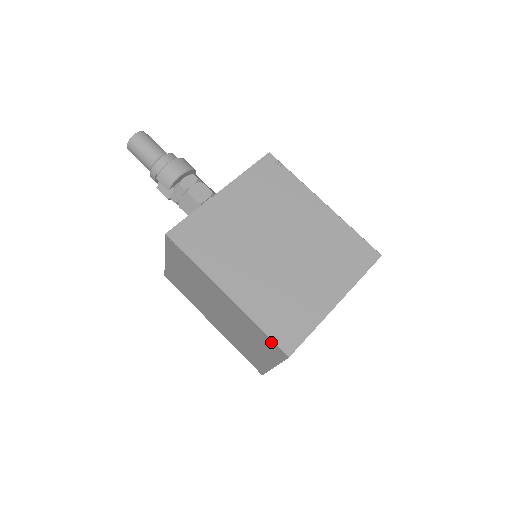
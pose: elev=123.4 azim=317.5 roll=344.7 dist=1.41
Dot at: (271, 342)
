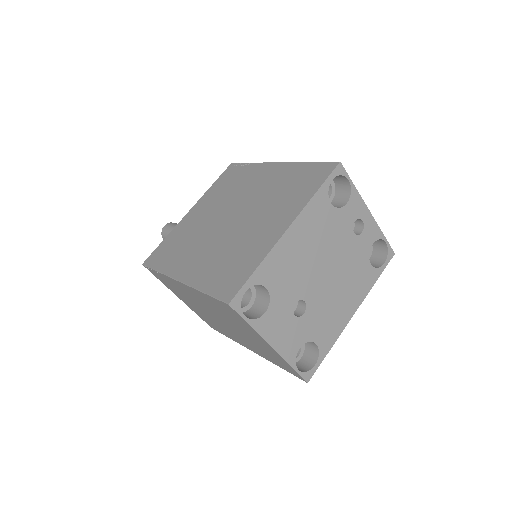
Dot at: (218, 302)
